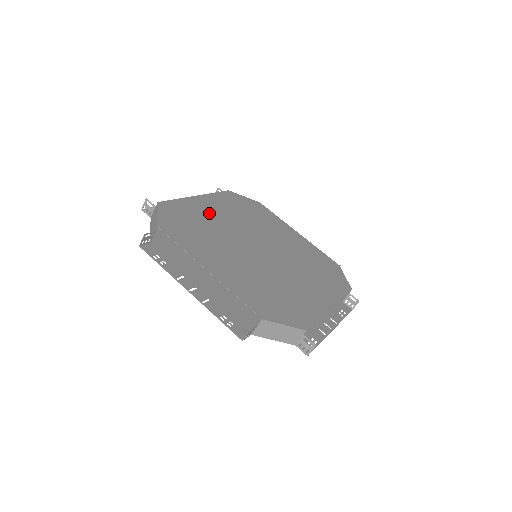
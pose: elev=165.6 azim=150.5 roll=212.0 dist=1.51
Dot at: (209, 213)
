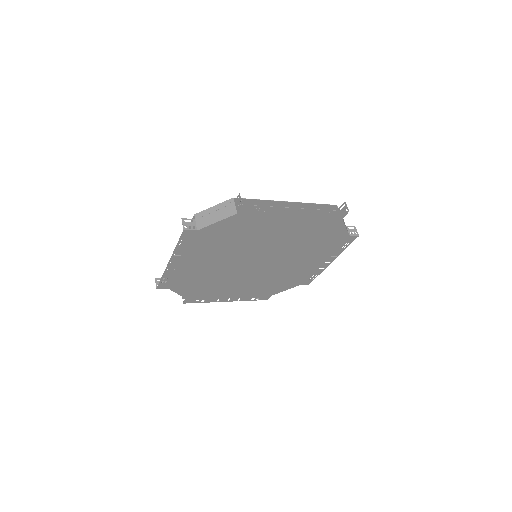
Dot at: occluded
